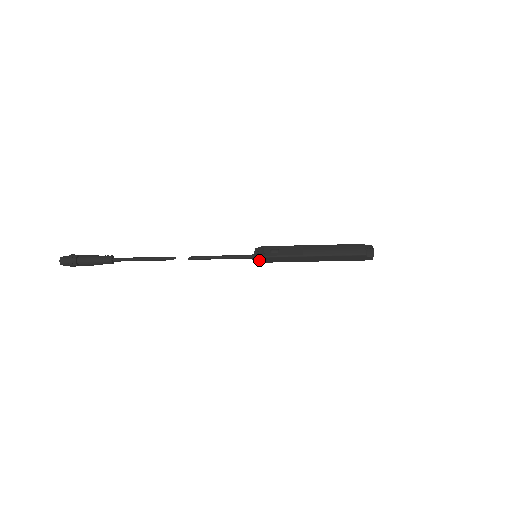
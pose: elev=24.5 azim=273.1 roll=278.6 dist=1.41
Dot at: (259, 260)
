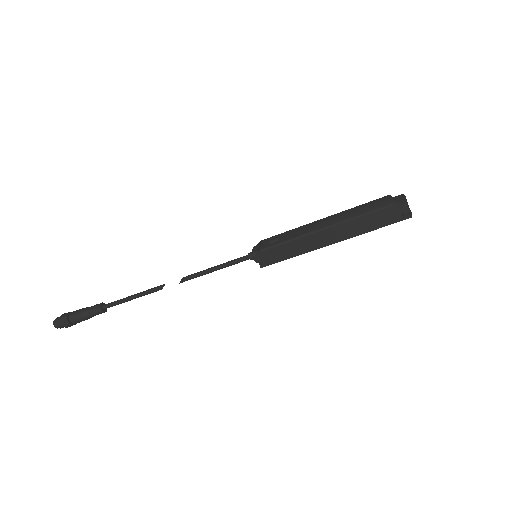
Dot at: (258, 258)
